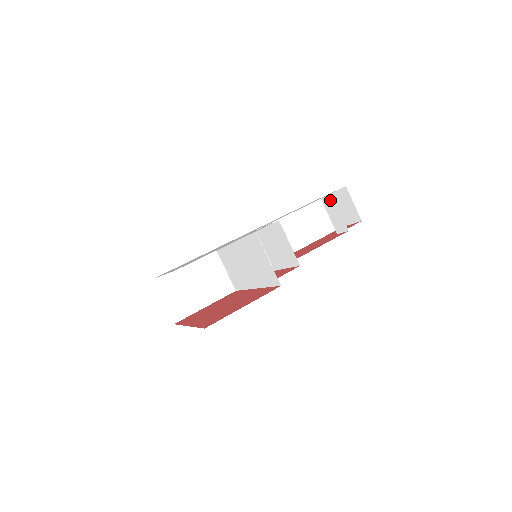
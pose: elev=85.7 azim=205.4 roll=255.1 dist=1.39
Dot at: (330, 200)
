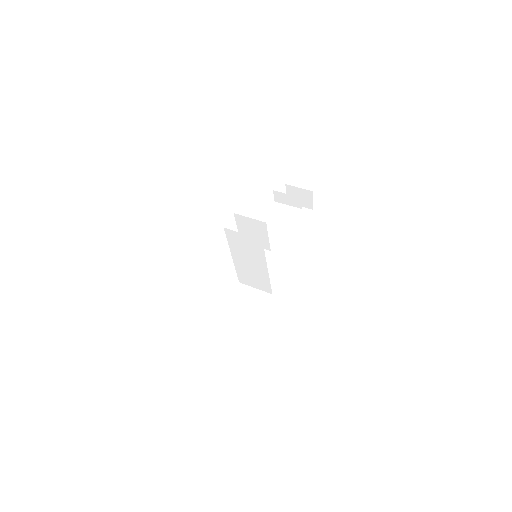
Dot at: (277, 195)
